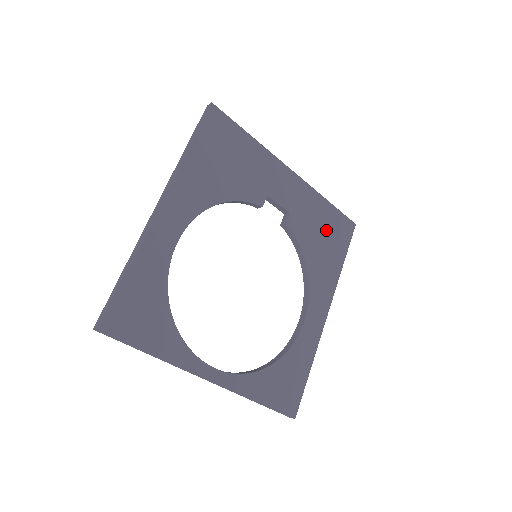
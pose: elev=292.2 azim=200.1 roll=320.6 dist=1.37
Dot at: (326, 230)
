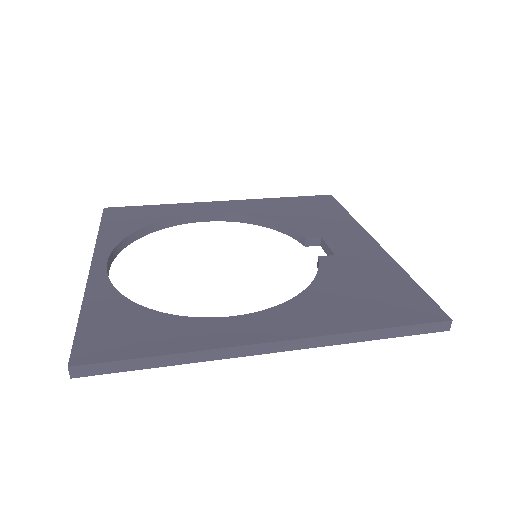
Dot at: (378, 291)
